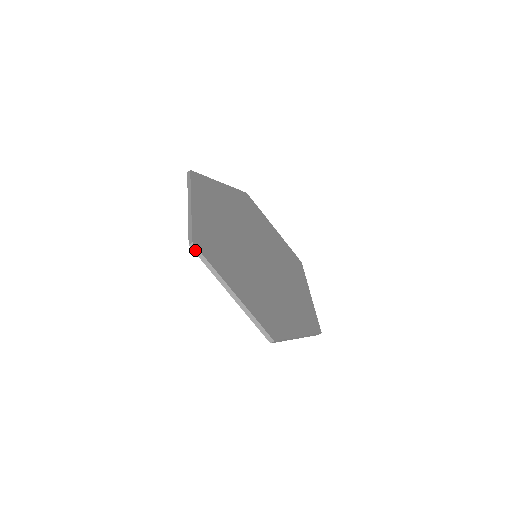
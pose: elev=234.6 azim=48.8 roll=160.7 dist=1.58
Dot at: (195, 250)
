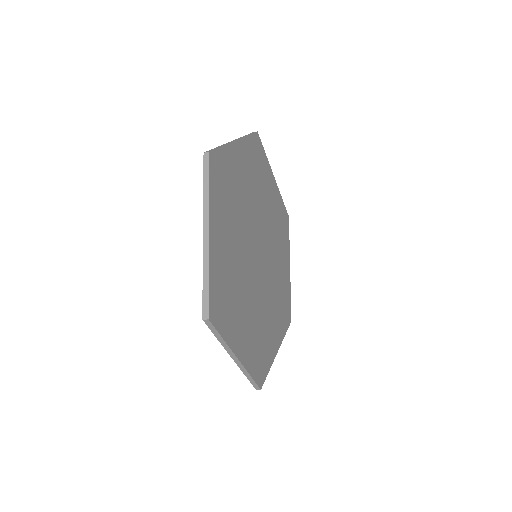
Dot at: (209, 325)
